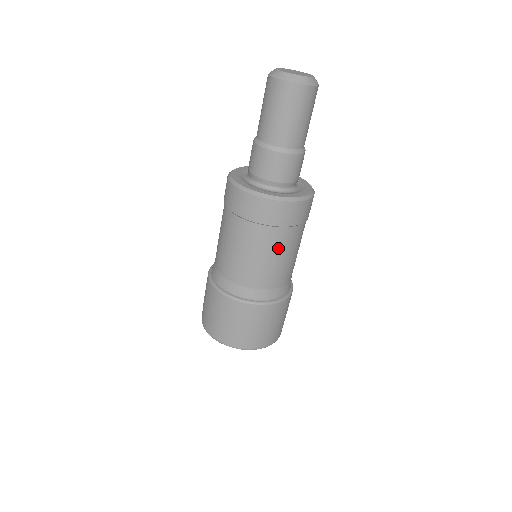
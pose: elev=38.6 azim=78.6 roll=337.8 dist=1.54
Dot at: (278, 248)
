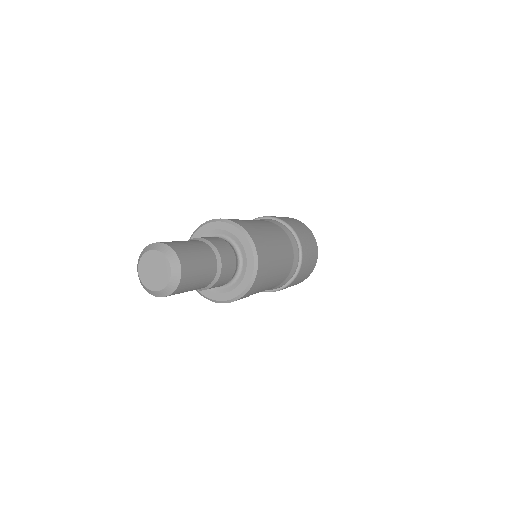
Dot at: occluded
